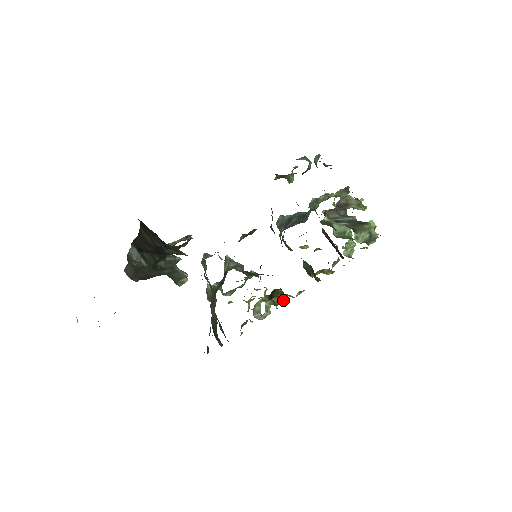
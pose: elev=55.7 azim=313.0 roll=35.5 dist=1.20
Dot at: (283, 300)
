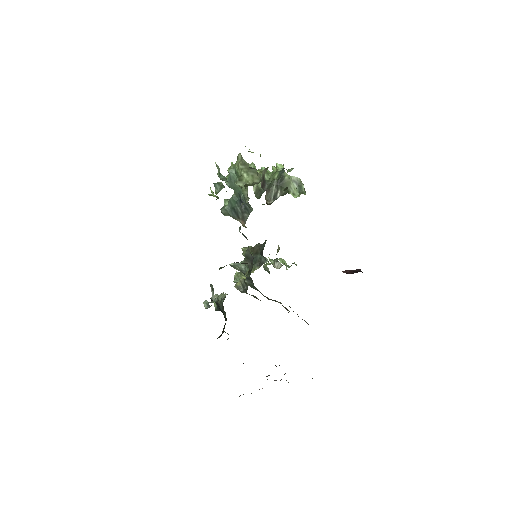
Dot at: (278, 245)
